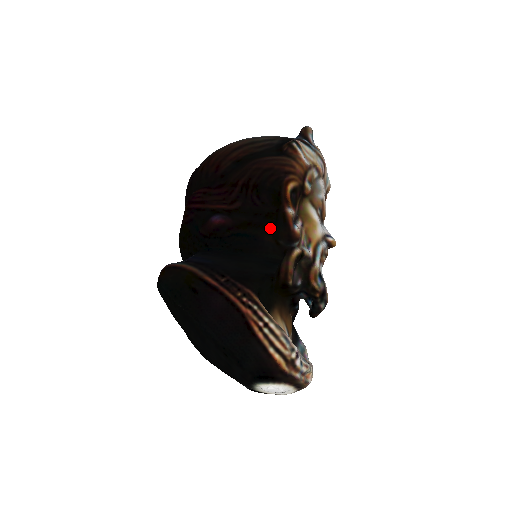
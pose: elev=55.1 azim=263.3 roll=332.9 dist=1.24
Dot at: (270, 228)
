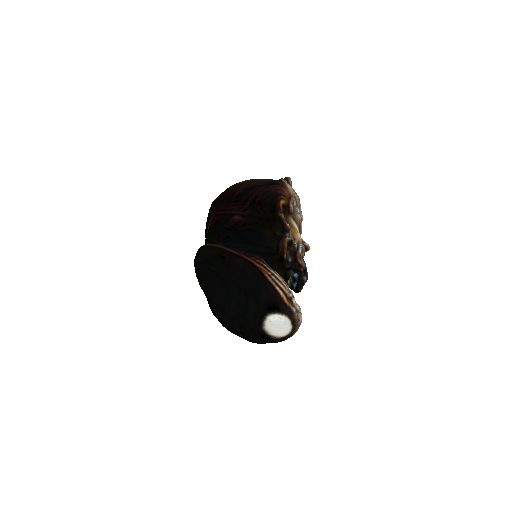
Dot at: (270, 227)
